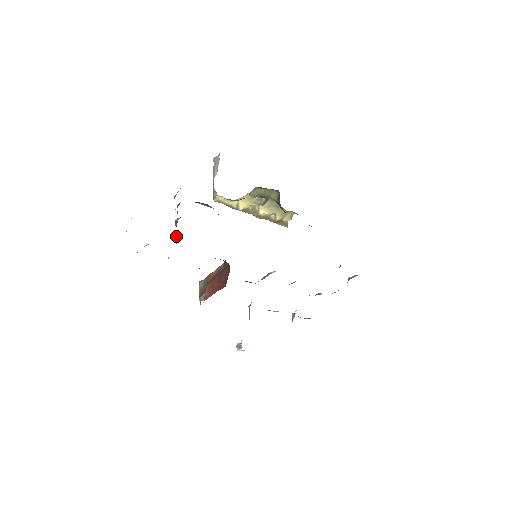
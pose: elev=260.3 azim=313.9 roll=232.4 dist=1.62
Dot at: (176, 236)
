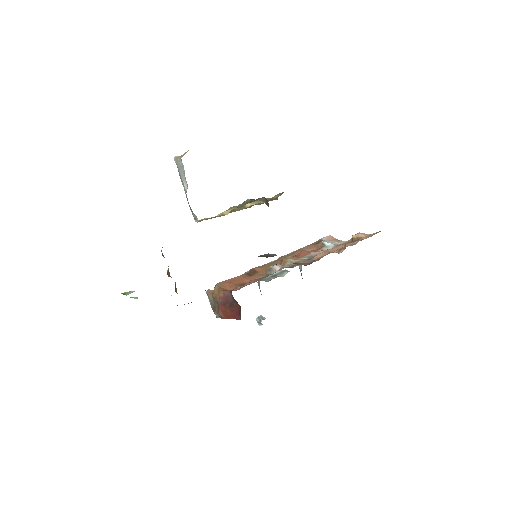
Dot at: (175, 289)
